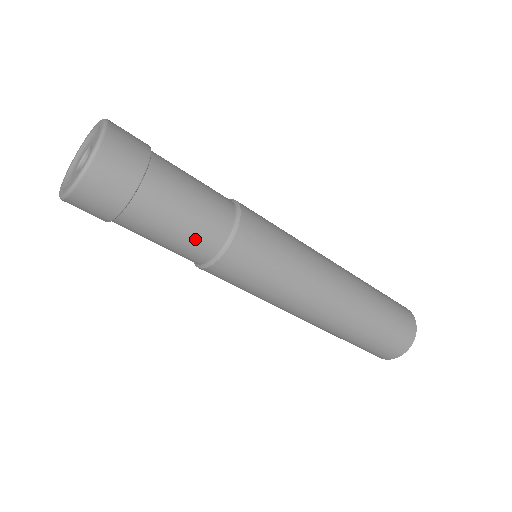
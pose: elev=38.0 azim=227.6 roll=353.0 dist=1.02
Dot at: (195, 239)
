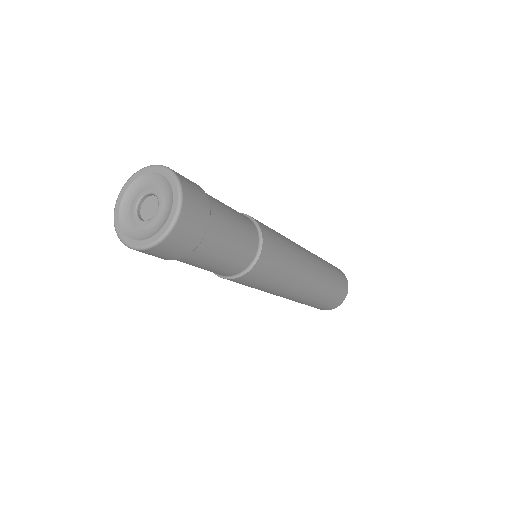
Dot at: (215, 271)
